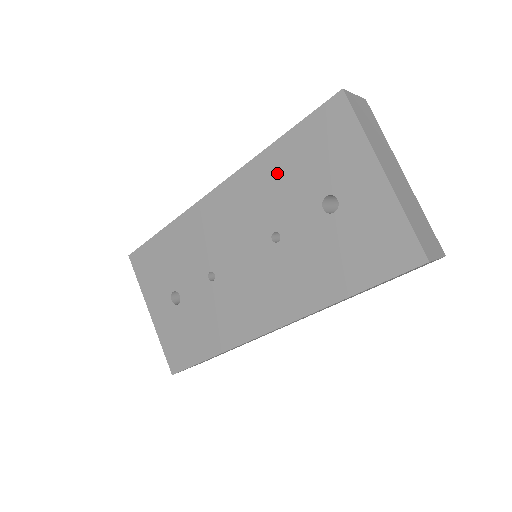
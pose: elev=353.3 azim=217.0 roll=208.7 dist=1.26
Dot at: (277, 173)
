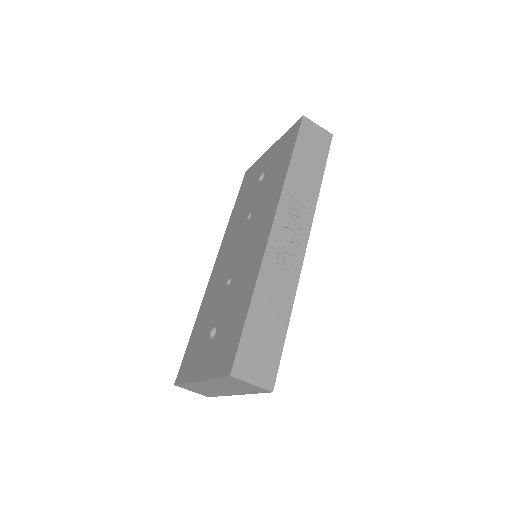
Dot at: (237, 213)
